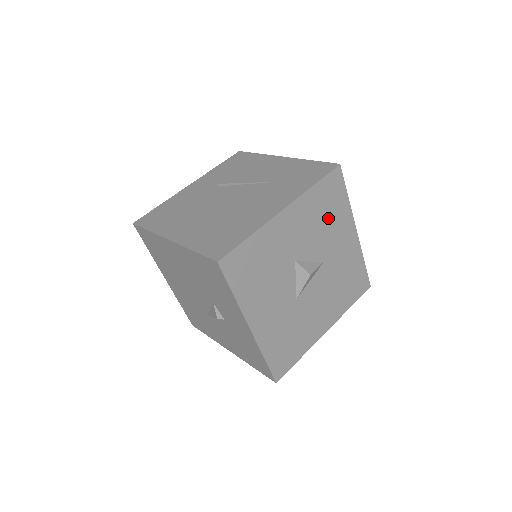
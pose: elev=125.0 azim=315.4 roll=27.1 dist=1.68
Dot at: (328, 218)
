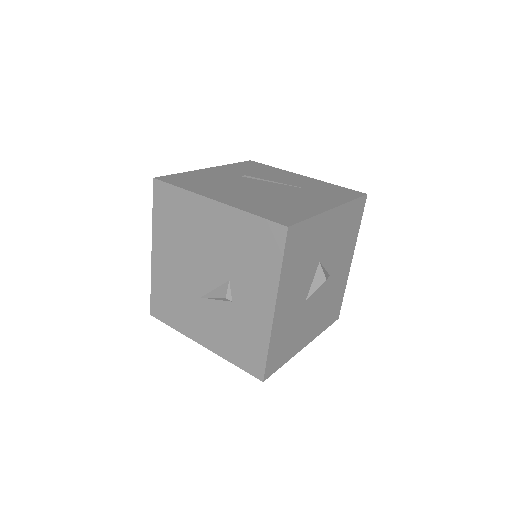
Dot at: (346, 236)
